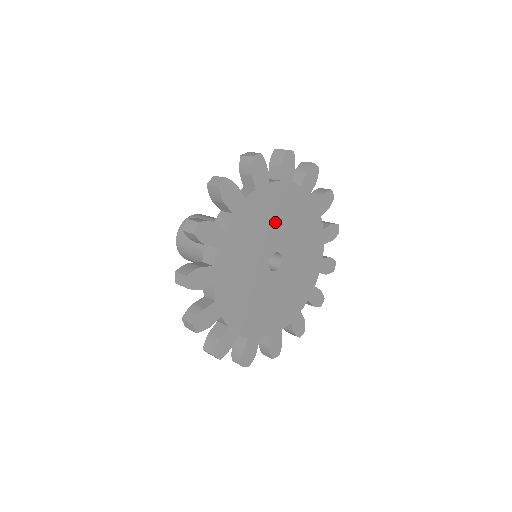
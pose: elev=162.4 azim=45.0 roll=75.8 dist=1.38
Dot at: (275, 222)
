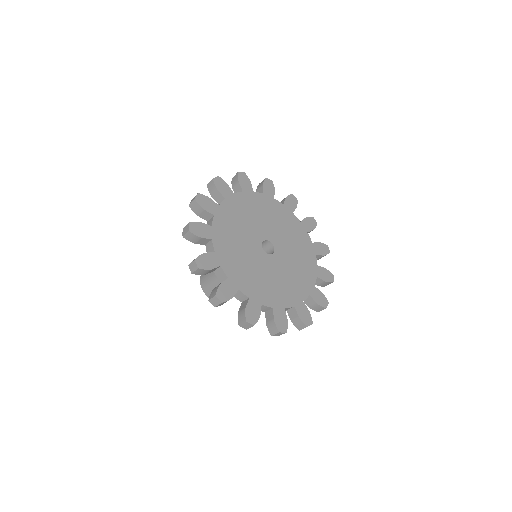
Dot at: (263, 219)
